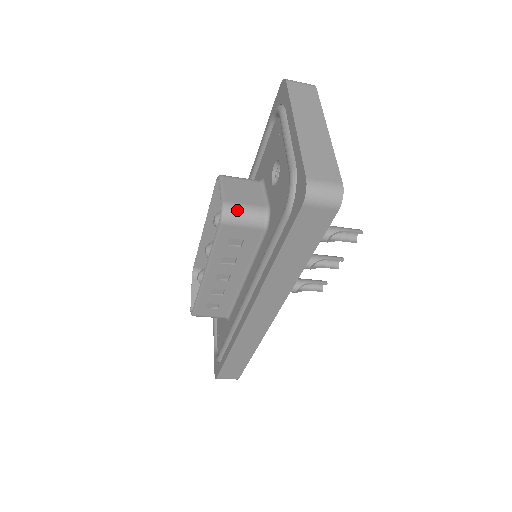
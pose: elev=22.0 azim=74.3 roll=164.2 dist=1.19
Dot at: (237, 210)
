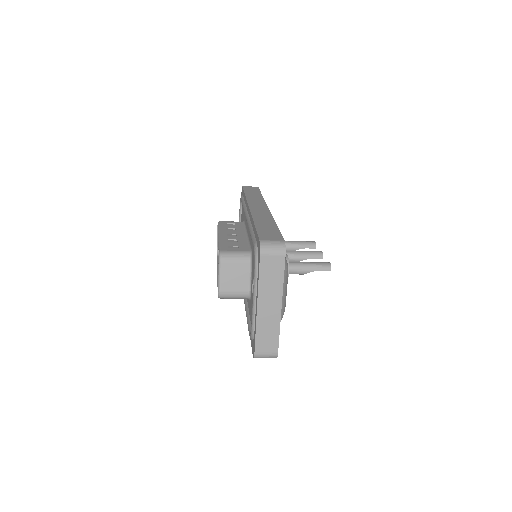
Dot at: (228, 296)
